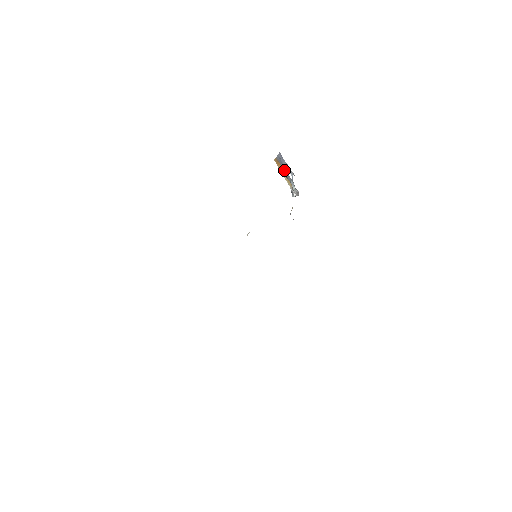
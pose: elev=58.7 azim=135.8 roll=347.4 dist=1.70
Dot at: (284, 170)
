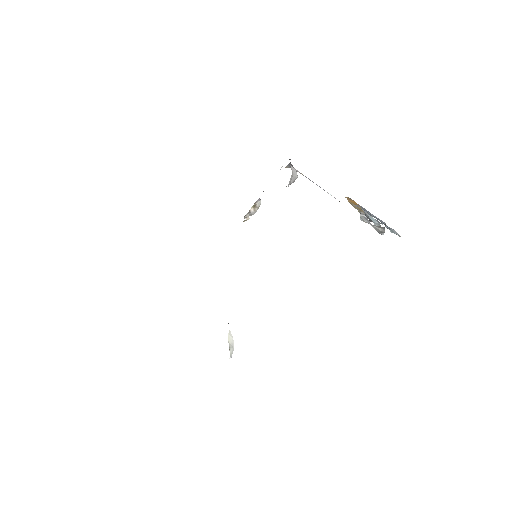
Dot at: (362, 209)
